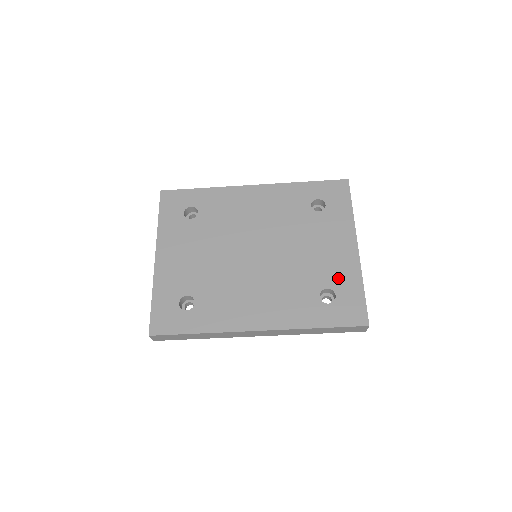
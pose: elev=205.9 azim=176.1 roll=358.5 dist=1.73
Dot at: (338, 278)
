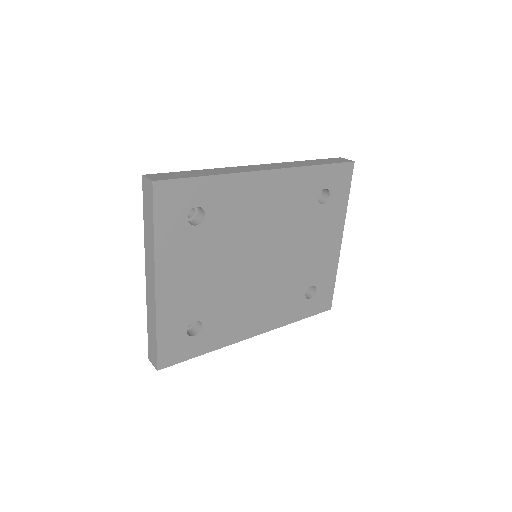
Dot at: (321, 274)
